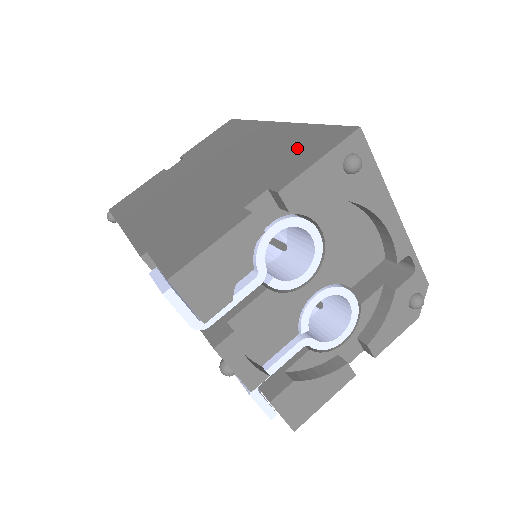
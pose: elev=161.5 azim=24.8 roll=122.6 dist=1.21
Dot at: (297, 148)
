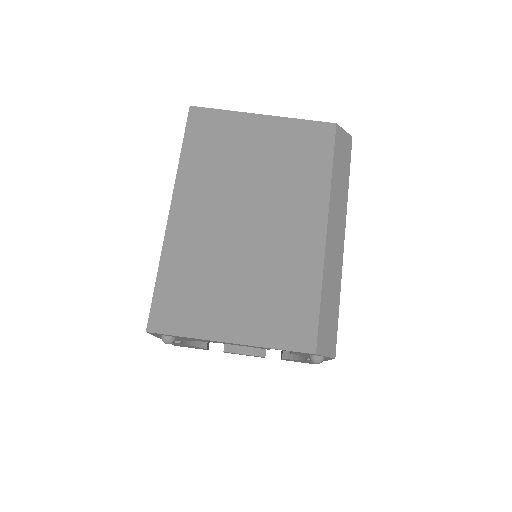
Dot at: occluded
